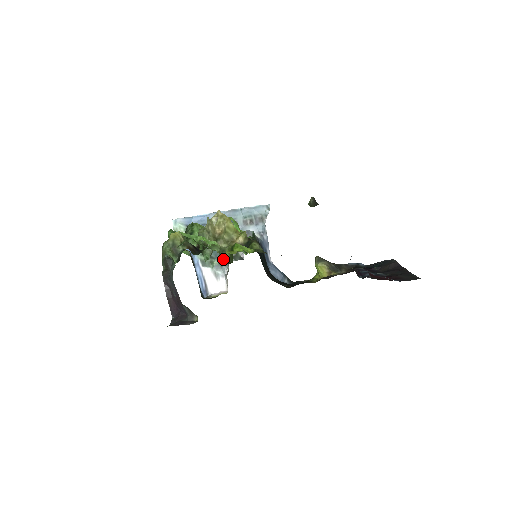
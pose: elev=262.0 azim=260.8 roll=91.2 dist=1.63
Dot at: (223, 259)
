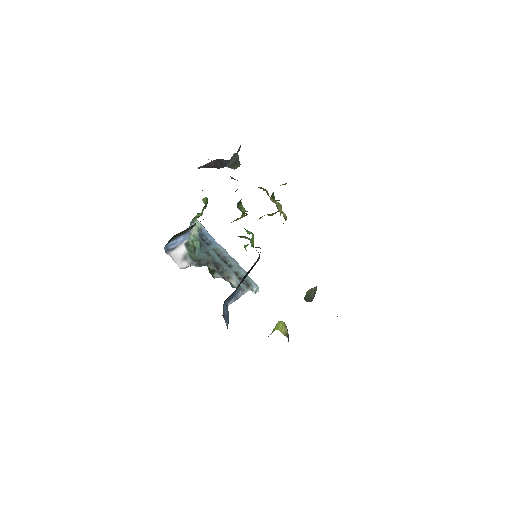
Dot at: (272, 196)
